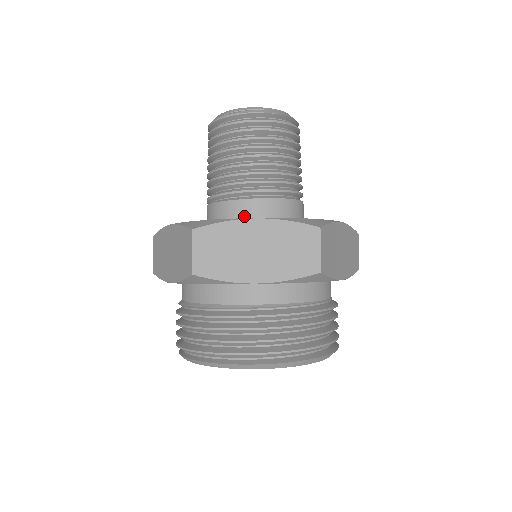
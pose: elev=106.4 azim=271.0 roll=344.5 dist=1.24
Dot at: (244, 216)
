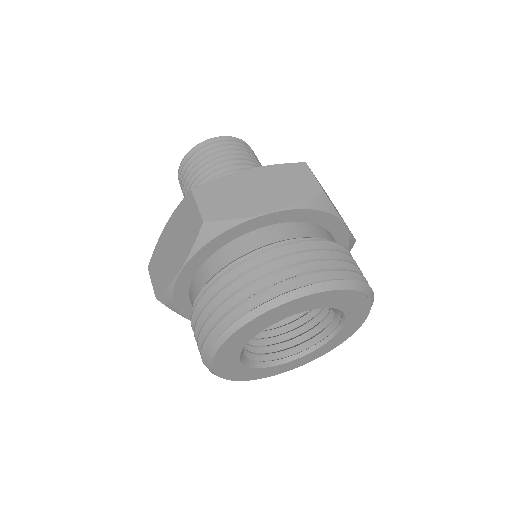
Dot at: occluded
